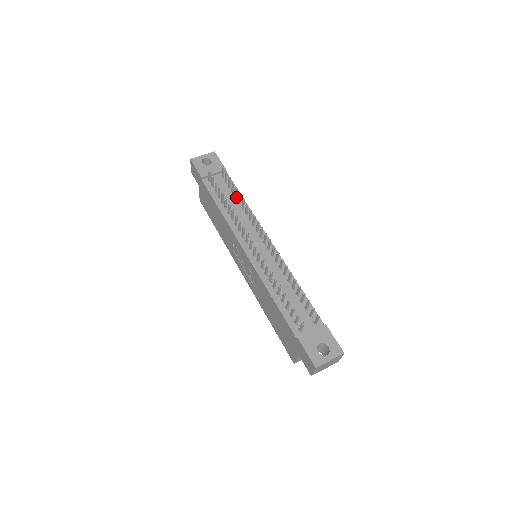
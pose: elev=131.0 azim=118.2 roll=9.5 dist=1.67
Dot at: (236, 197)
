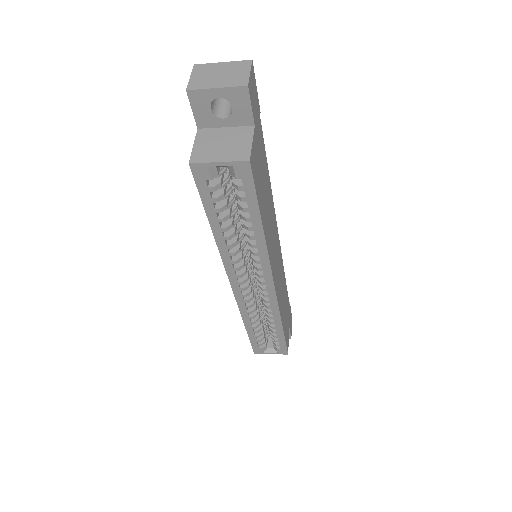
Dot at: occluded
